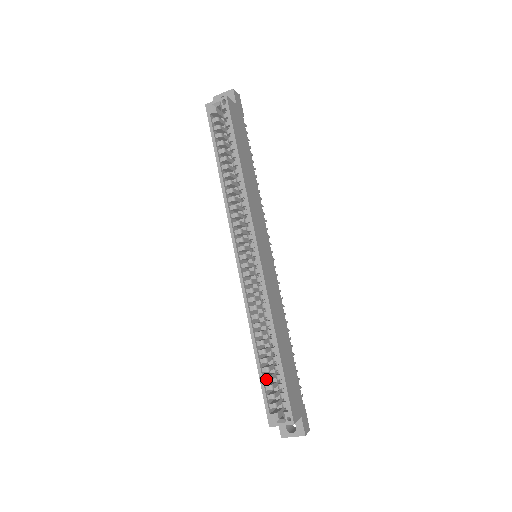
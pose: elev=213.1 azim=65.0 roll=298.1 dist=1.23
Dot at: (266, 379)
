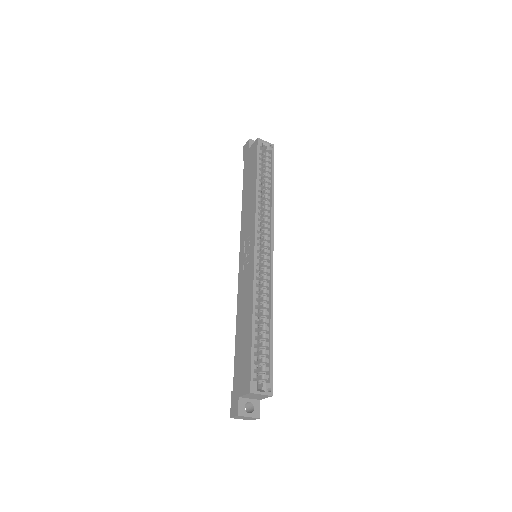
Dot at: (255, 350)
